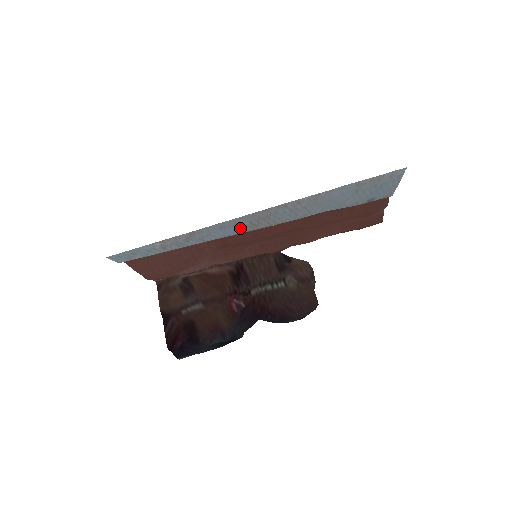
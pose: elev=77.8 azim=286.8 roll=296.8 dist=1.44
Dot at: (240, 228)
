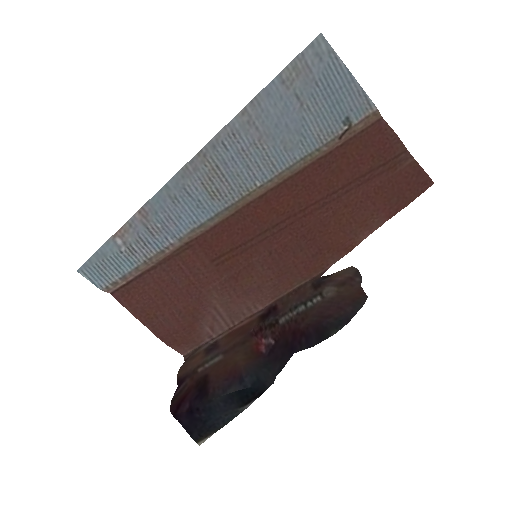
Dot at: (201, 203)
